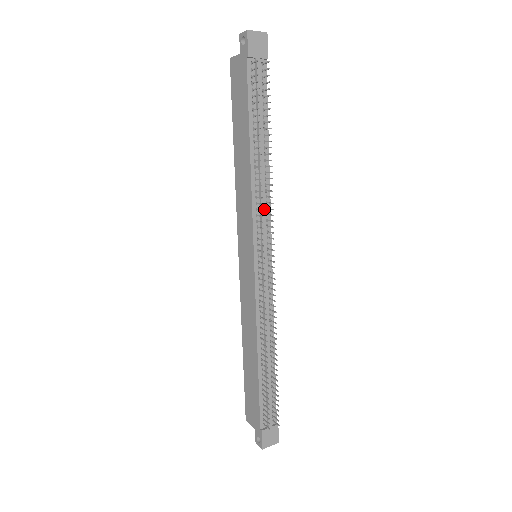
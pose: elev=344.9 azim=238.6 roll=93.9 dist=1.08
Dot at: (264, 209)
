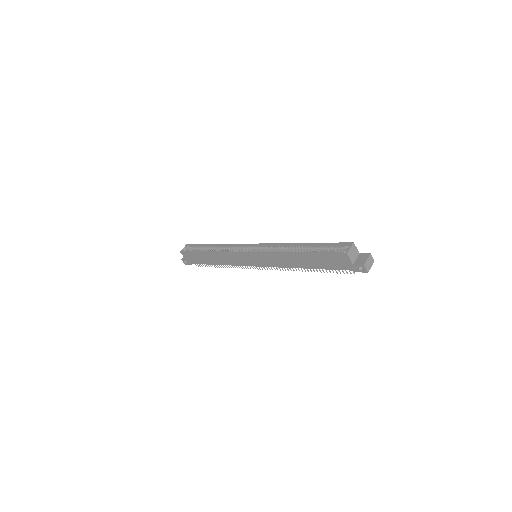
Dot at: occluded
